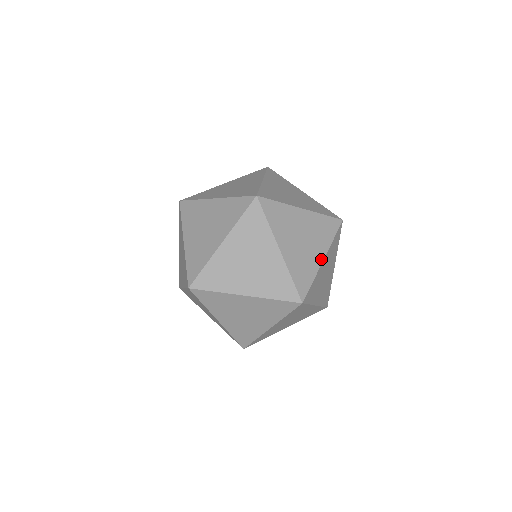
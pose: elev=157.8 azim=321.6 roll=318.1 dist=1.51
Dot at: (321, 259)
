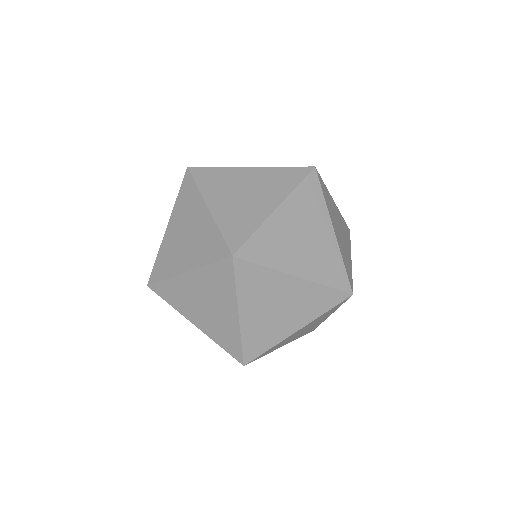
Dot at: occluded
